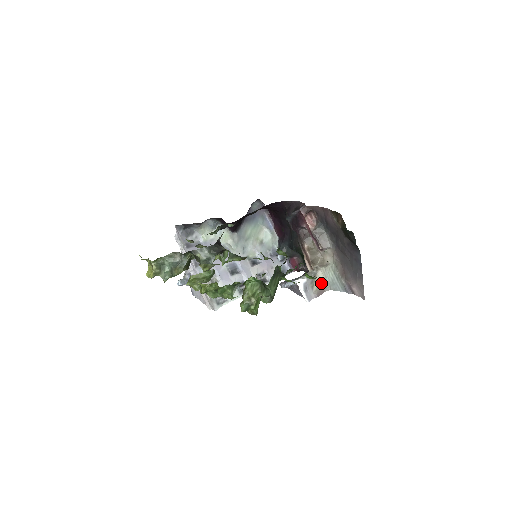
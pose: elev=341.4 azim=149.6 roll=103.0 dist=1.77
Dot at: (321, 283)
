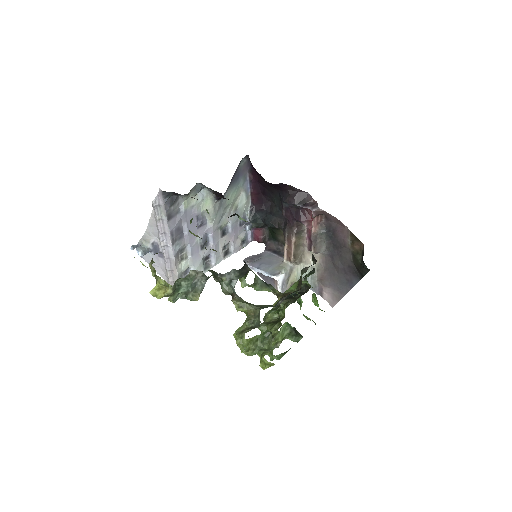
Dot at: (294, 278)
